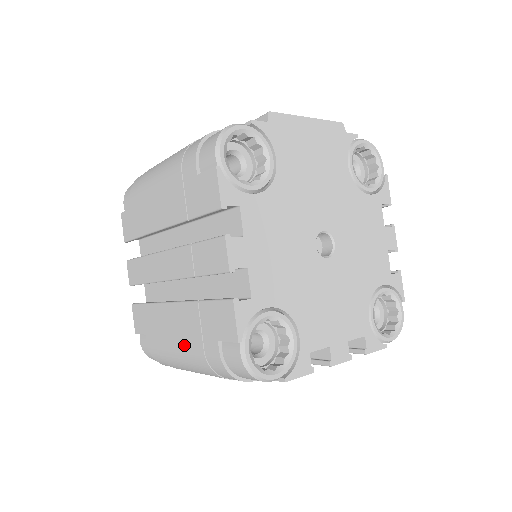
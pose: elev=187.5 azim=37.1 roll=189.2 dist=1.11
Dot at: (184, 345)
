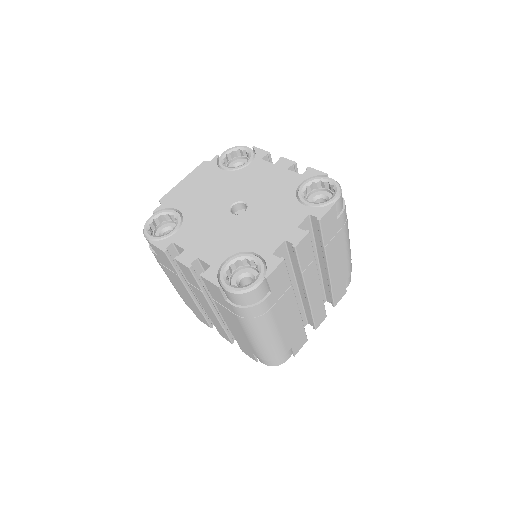
Dot at: (241, 327)
